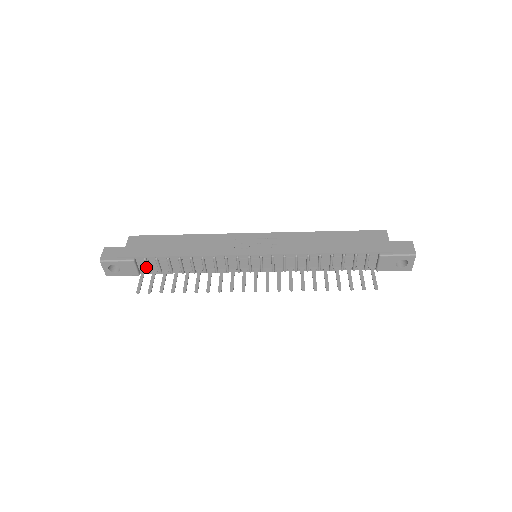
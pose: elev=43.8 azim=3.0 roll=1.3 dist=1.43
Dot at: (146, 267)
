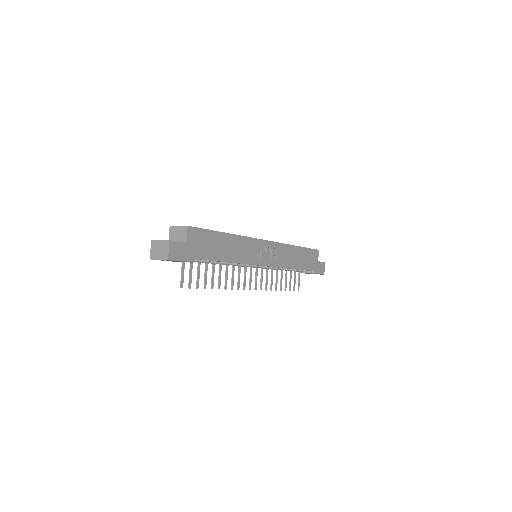
Dot at: occluded
